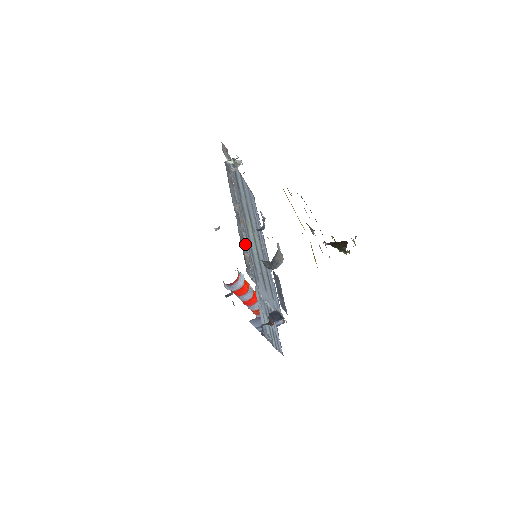
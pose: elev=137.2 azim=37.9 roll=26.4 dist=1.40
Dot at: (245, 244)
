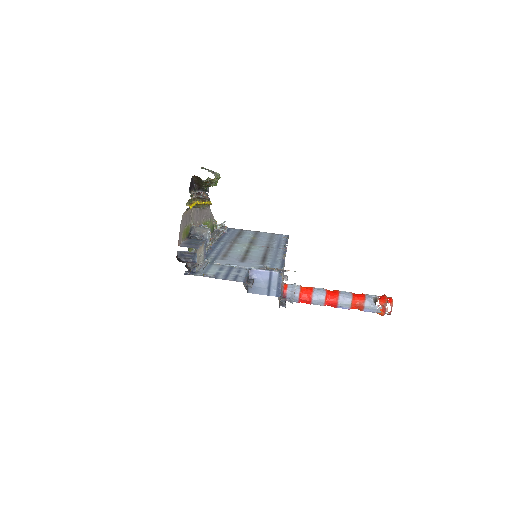
Dot at: occluded
